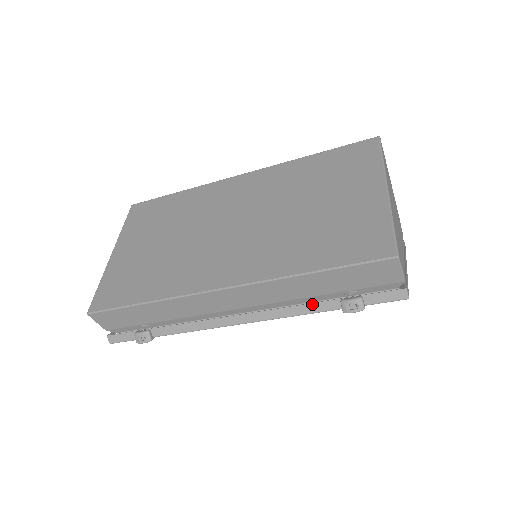
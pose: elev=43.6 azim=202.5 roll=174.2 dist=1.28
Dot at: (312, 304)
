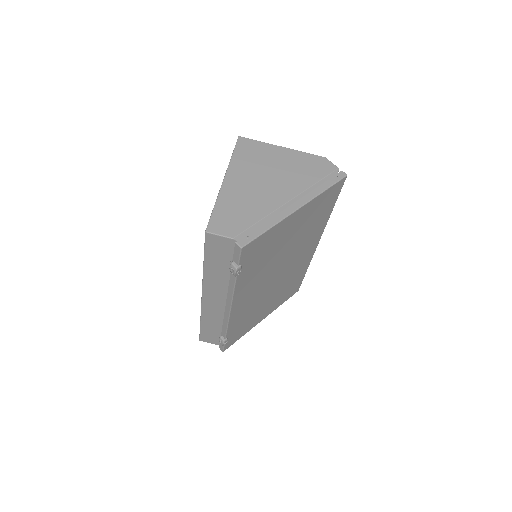
Dot at: (230, 280)
